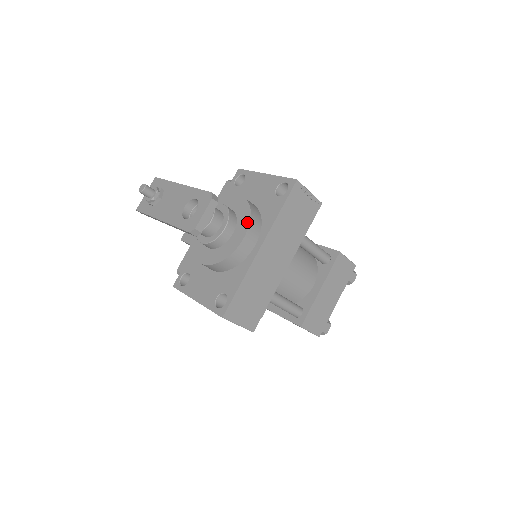
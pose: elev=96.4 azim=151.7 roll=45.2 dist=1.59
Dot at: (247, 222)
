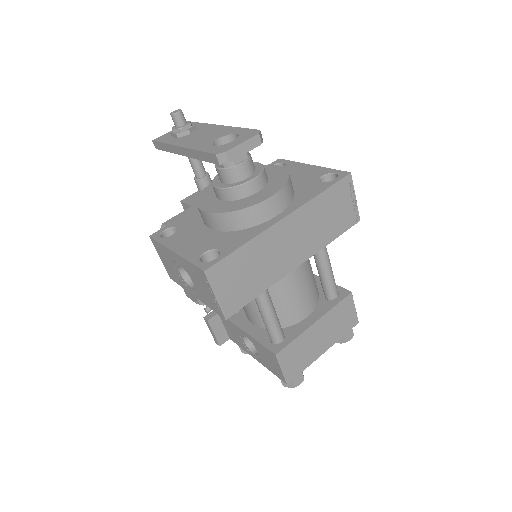
Dot at: (281, 185)
